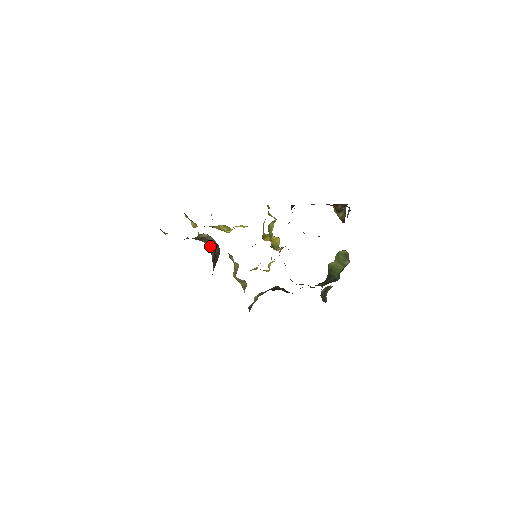
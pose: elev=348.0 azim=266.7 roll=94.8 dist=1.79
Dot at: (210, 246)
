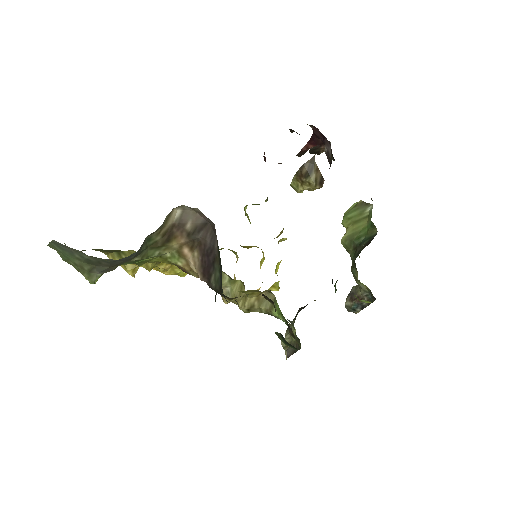
Dot at: (189, 247)
